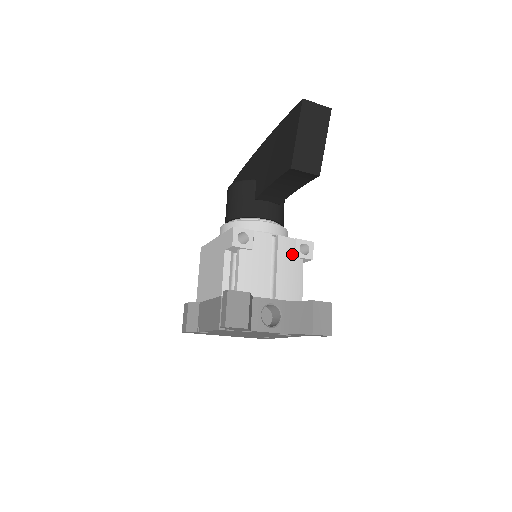
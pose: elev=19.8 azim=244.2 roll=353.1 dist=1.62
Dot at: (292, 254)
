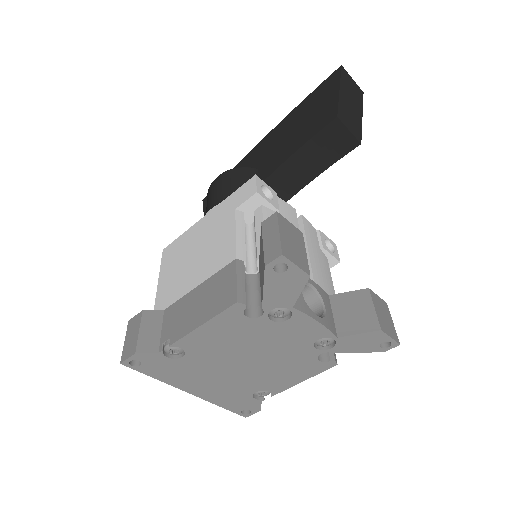
Dot at: (318, 244)
